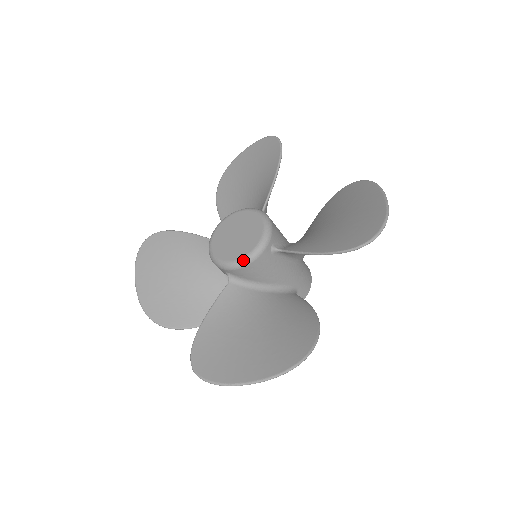
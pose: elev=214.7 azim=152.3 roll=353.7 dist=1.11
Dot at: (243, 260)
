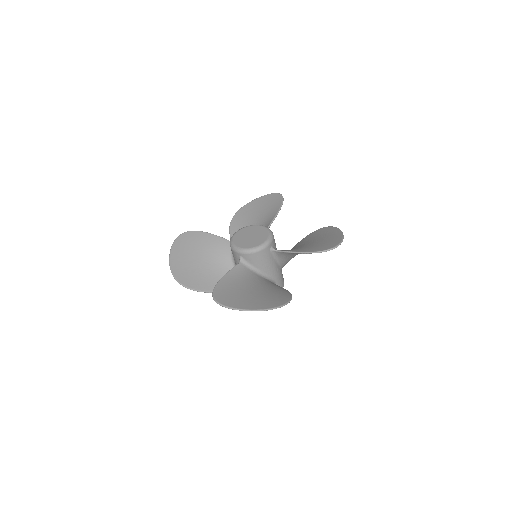
Dot at: (254, 249)
